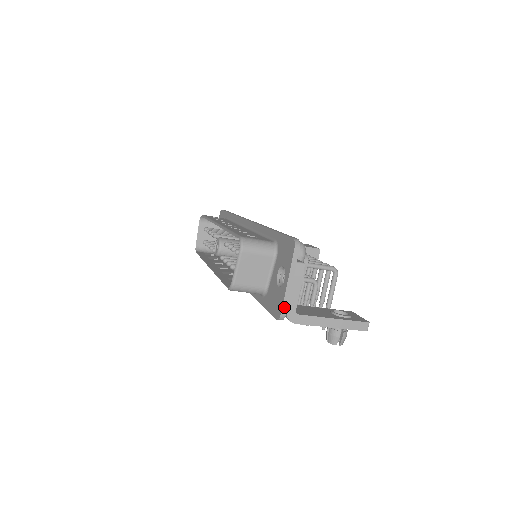
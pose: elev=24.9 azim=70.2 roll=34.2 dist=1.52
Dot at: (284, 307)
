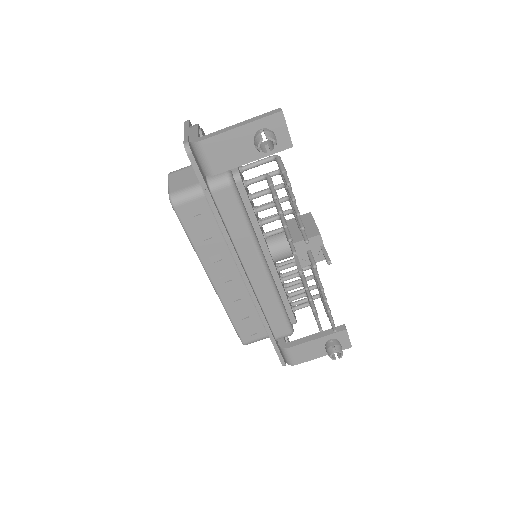
Dot at: (185, 140)
